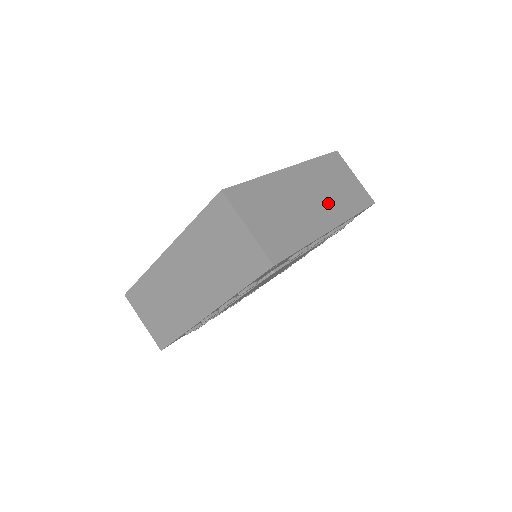
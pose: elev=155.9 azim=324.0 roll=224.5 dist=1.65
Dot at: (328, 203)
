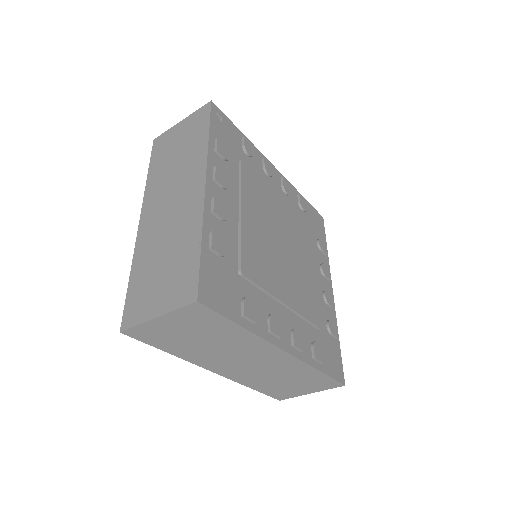
Dot at: occluded
